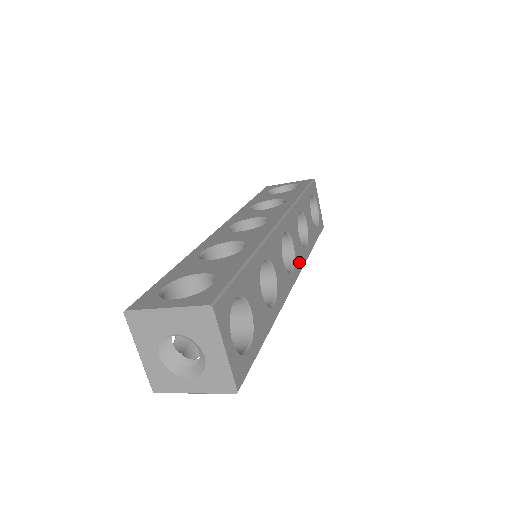
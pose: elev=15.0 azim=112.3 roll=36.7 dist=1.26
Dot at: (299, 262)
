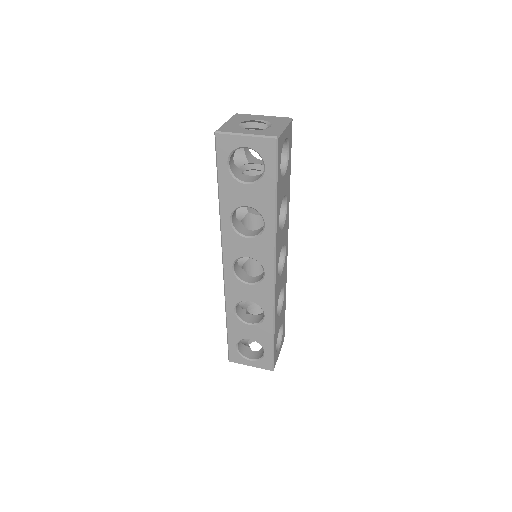
Dot at: (286, 232)
